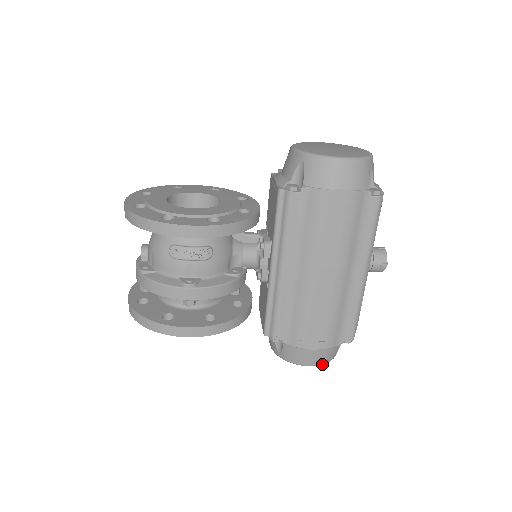
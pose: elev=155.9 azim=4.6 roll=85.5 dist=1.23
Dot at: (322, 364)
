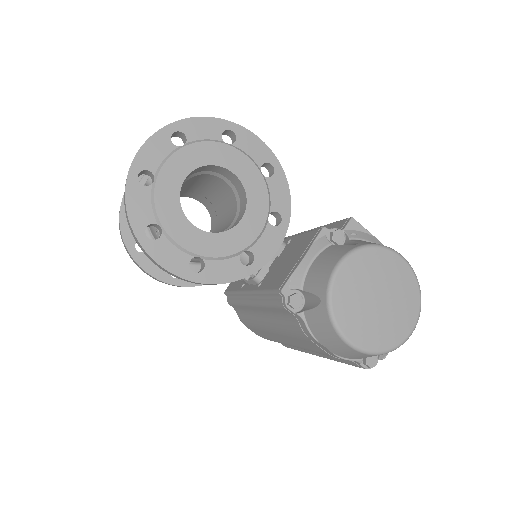
Dot at: occluded
